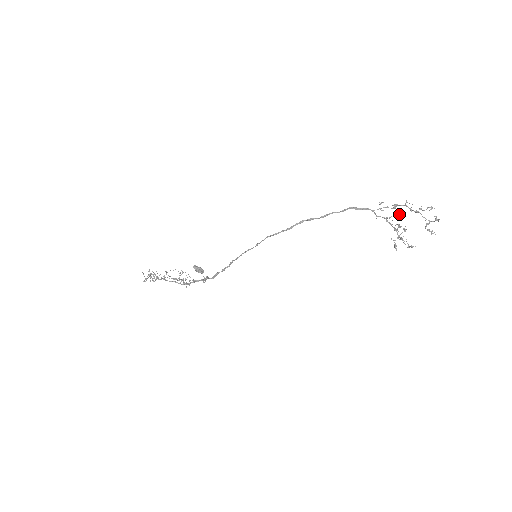
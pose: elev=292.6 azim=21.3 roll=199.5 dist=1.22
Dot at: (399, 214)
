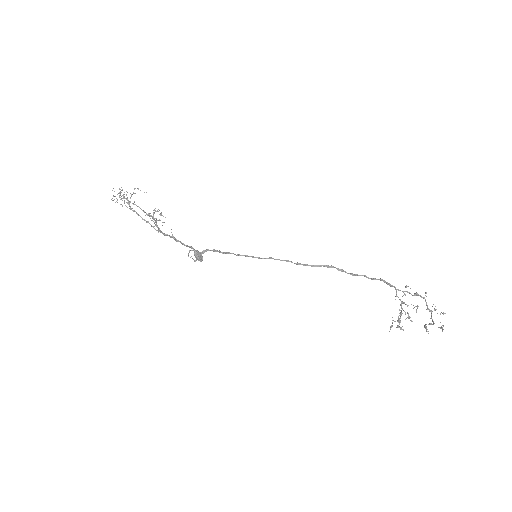
Dot at: (417, 308)
